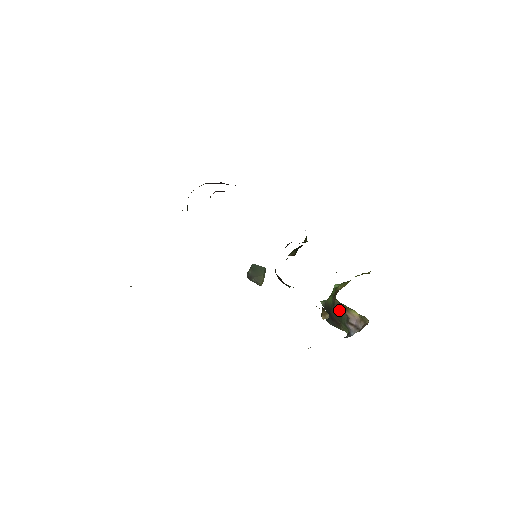
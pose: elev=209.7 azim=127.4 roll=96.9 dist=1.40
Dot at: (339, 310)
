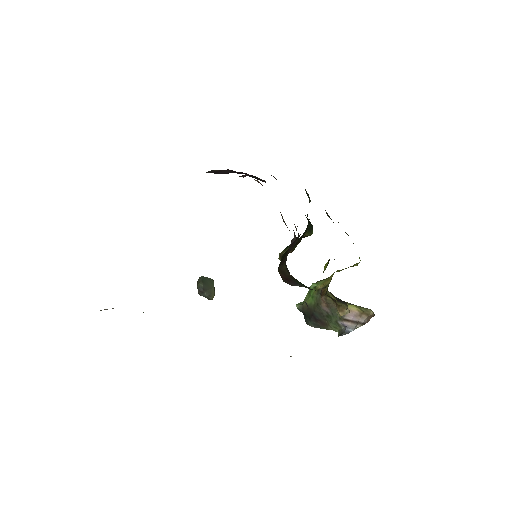
Dot at: (329, 308)
